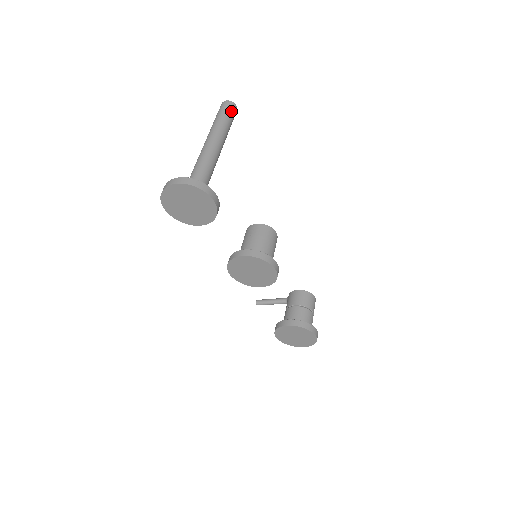
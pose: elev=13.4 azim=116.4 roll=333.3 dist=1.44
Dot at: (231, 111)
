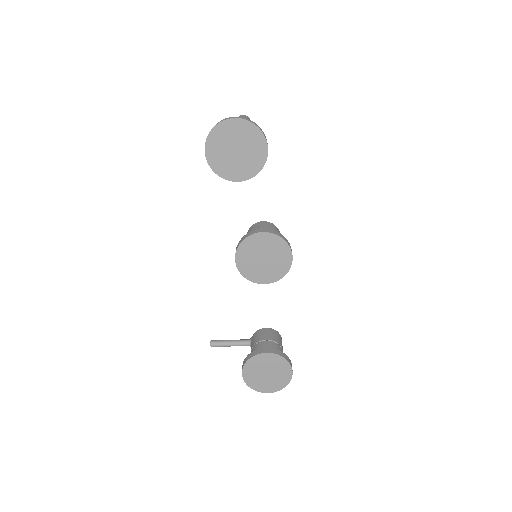
Dot at: occluded
